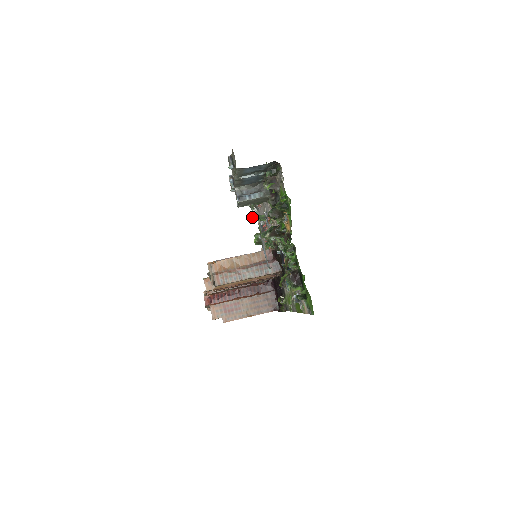
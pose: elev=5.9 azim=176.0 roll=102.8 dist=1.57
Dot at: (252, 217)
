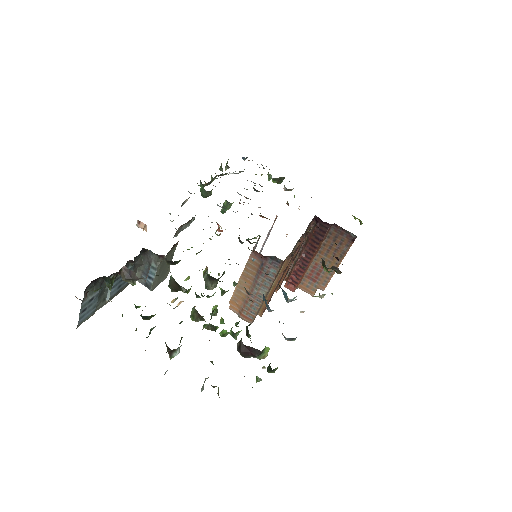
Dot at: occluded
